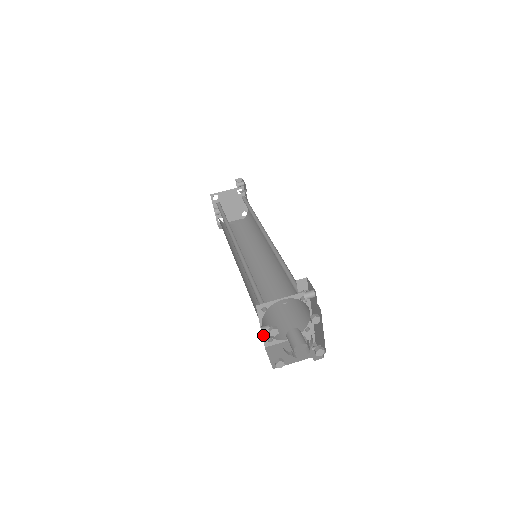
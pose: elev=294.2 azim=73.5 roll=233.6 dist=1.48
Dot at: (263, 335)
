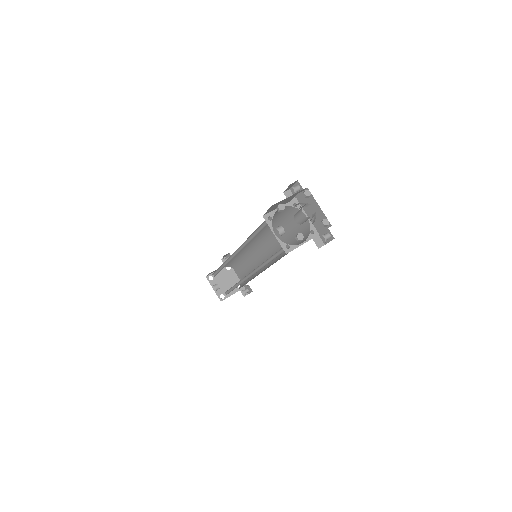
Dot at: (280, 242)
